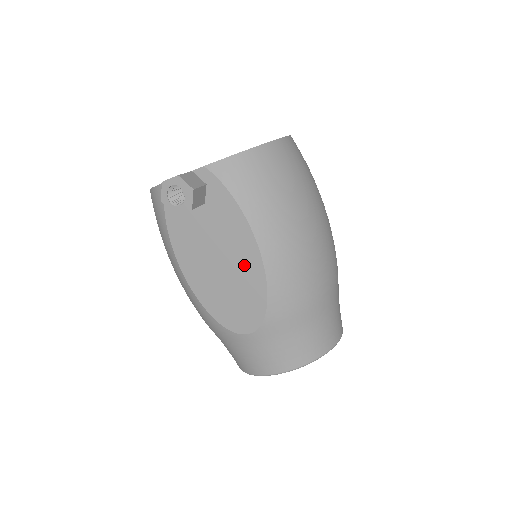
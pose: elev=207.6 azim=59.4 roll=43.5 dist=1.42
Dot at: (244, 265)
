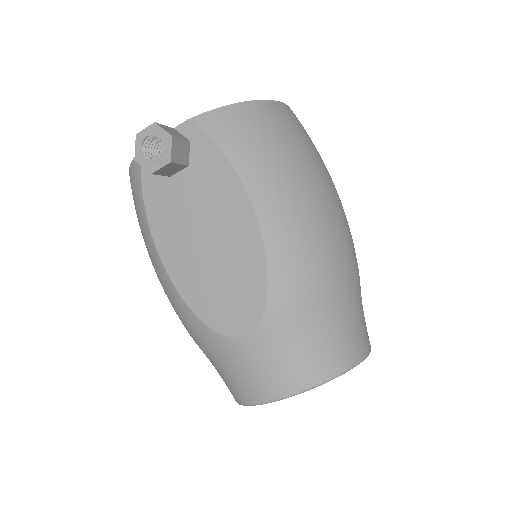
Dot at: (237, 238)
